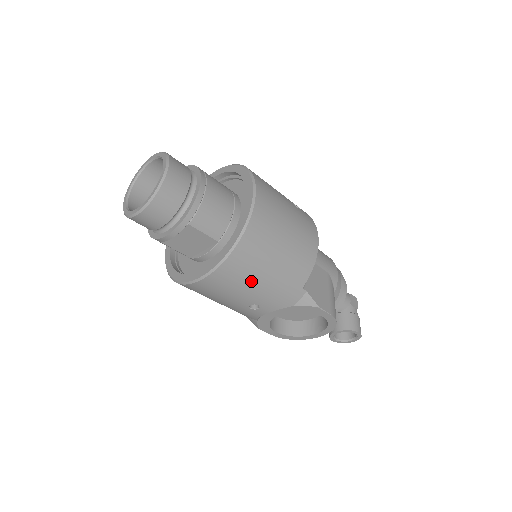
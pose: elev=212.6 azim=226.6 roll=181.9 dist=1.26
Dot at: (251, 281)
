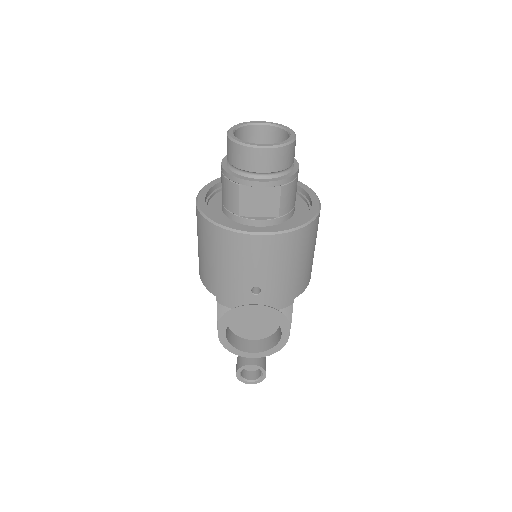
Dot at: (283, 264)
